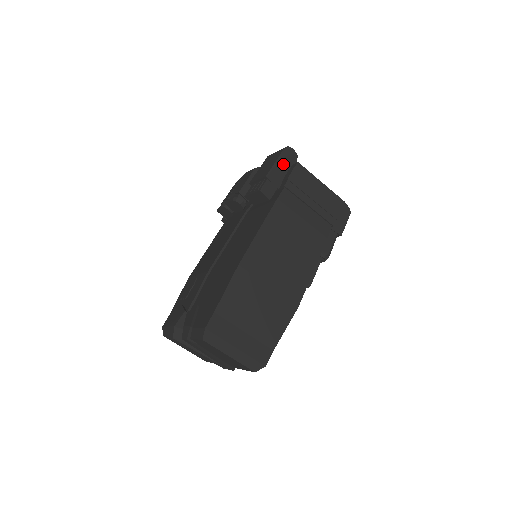
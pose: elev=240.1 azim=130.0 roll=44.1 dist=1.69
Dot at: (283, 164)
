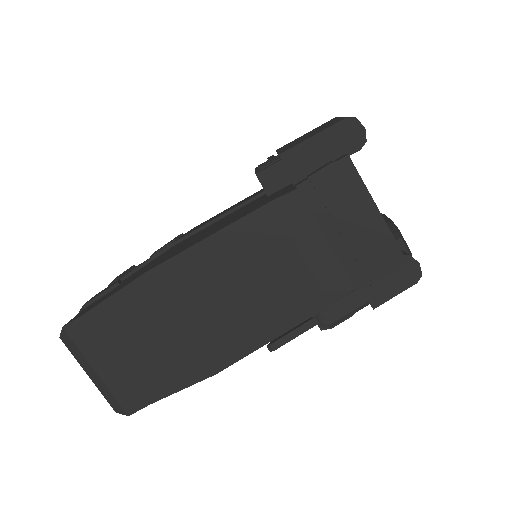
Dot at: (326, 146)
